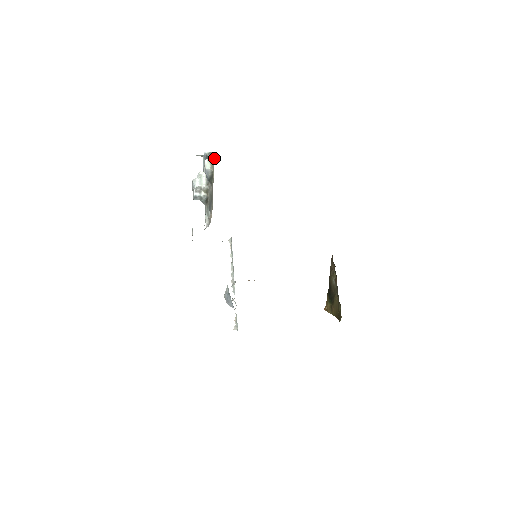
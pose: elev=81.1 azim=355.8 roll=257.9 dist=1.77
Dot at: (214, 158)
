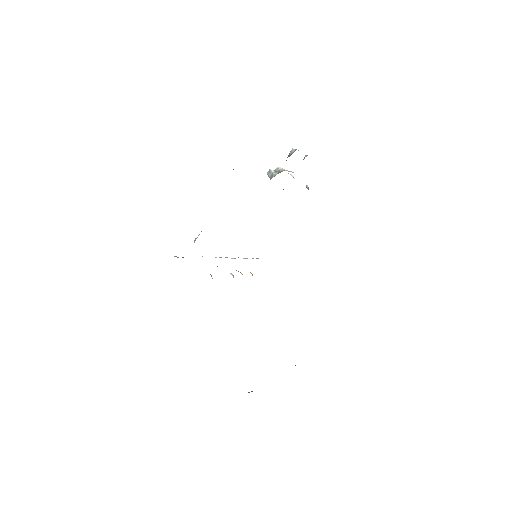
Dot at: occluded
